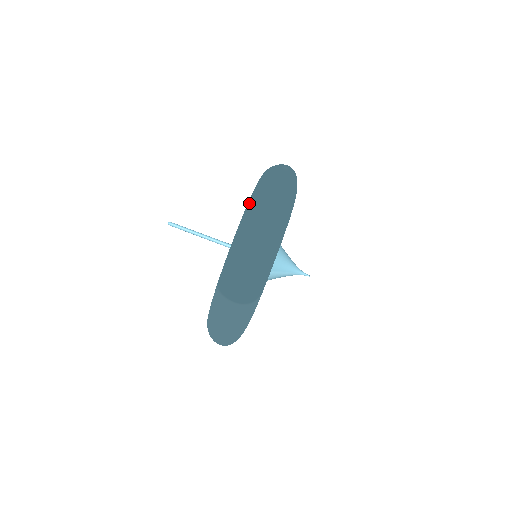
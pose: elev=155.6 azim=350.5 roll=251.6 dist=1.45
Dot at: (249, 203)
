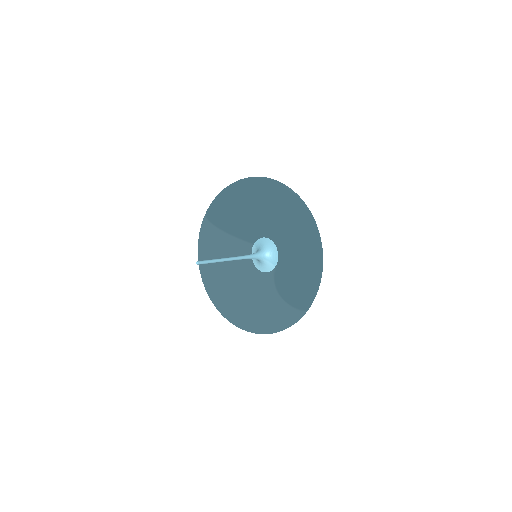
Dot at: (298, 236)
